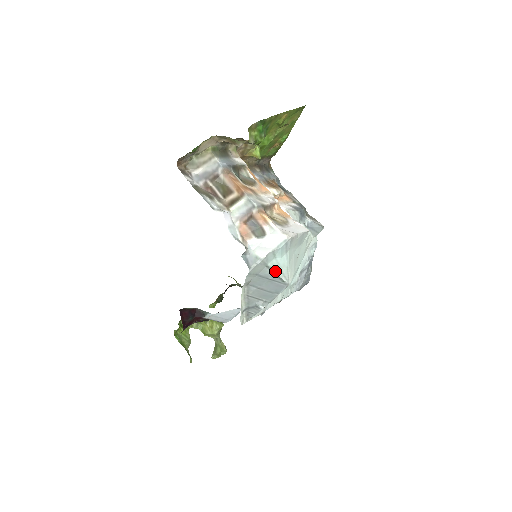
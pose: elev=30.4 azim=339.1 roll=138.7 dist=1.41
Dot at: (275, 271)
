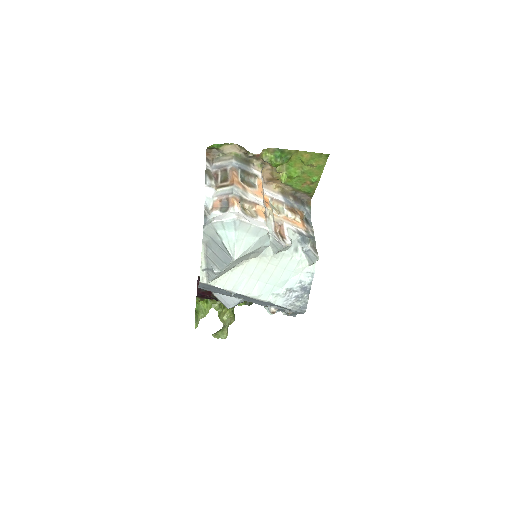
Dot at: (223, 241)
